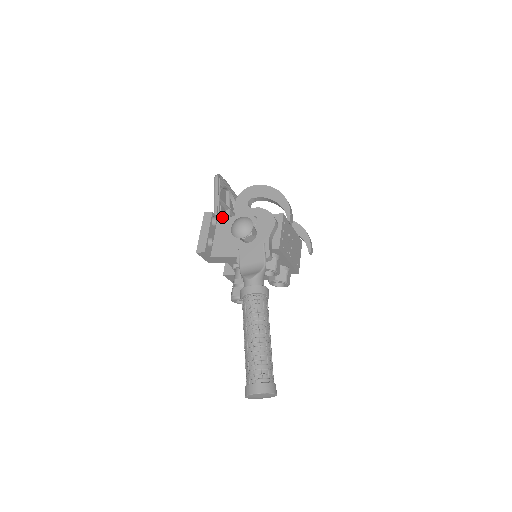
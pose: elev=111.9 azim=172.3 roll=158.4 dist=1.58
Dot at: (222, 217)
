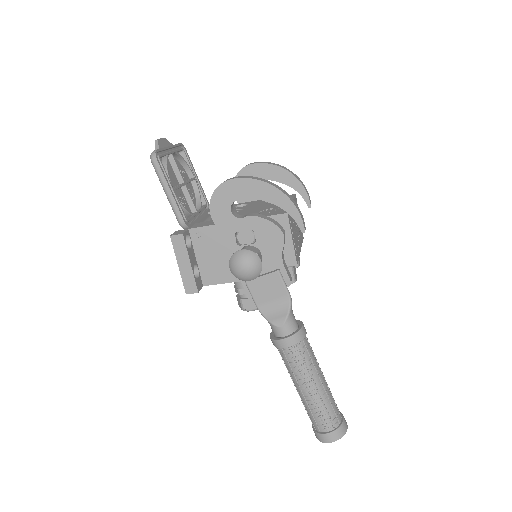
Dot at: (195, 228)
